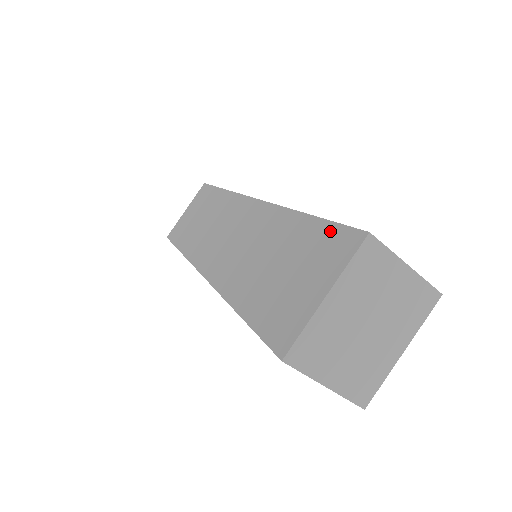
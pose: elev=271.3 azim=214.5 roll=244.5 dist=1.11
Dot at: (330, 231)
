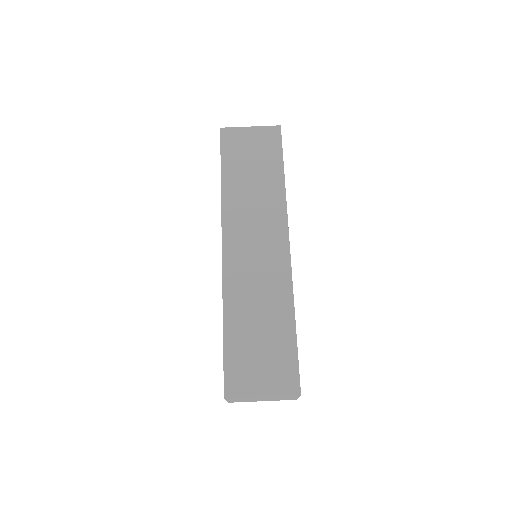
Dot at: (293, 364)
